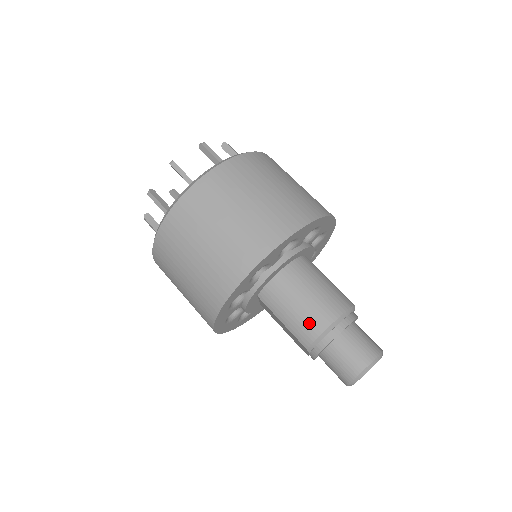
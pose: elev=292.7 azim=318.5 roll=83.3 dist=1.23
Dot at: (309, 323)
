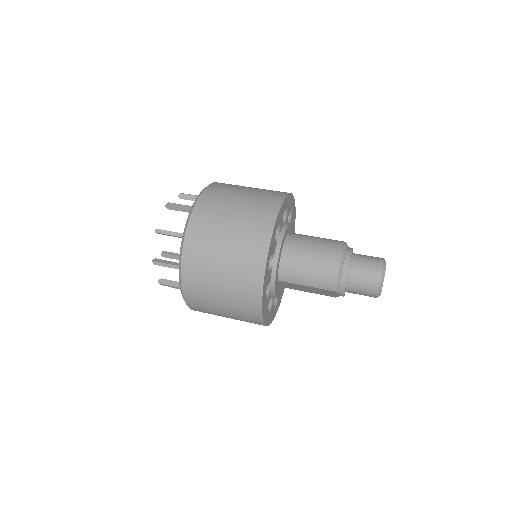
Dot at: (325, 273)
